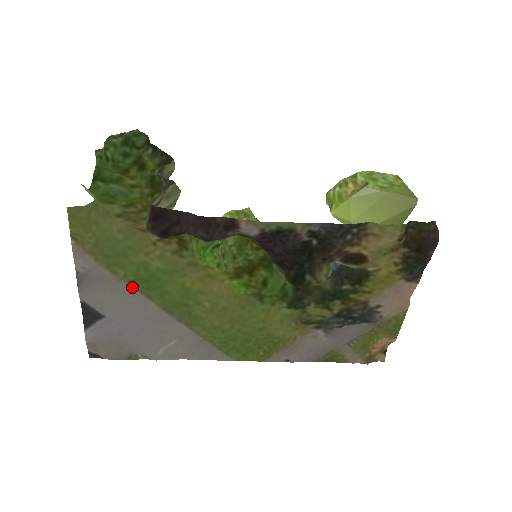
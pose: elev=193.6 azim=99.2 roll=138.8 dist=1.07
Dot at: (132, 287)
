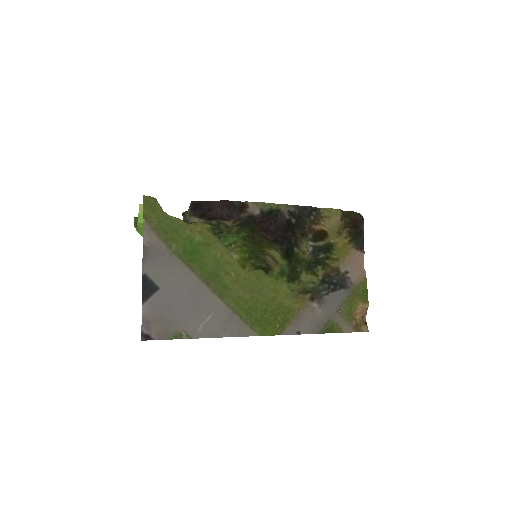
Dot at: (180, 260)
